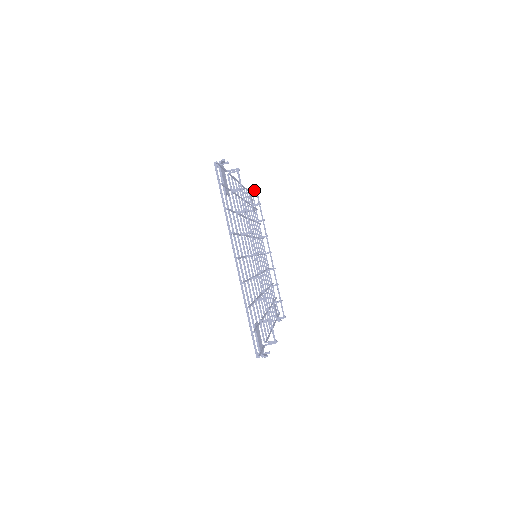
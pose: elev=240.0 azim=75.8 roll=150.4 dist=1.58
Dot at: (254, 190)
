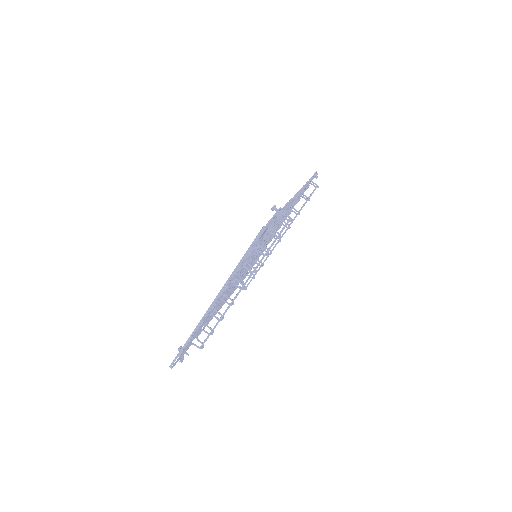
Dot at: (314, 186)
